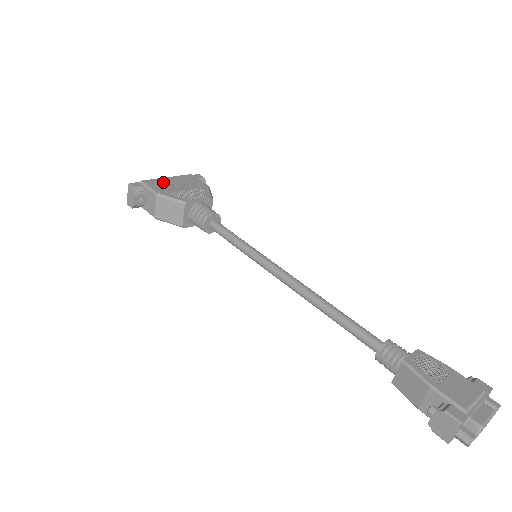
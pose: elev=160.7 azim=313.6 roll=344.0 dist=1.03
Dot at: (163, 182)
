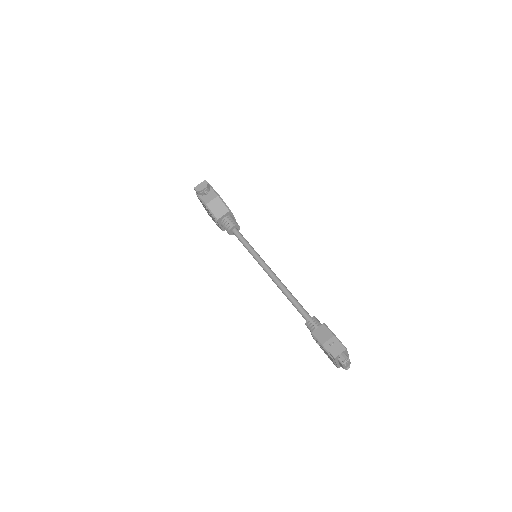
Dot at: occluded
